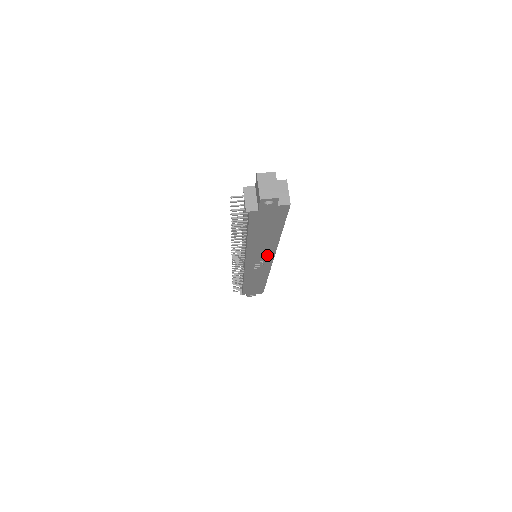
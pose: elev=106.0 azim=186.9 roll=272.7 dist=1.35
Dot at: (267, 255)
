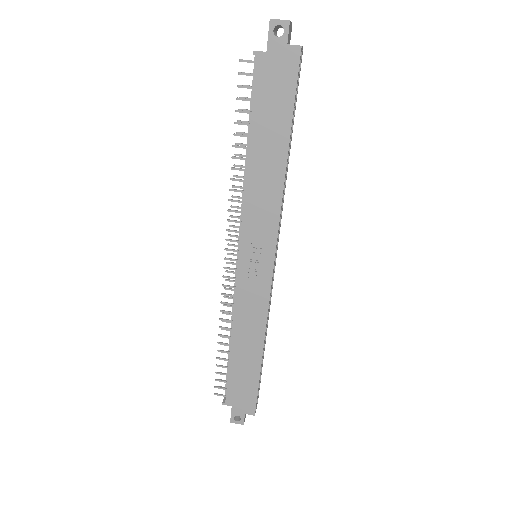
Dot at: (269, 224)
